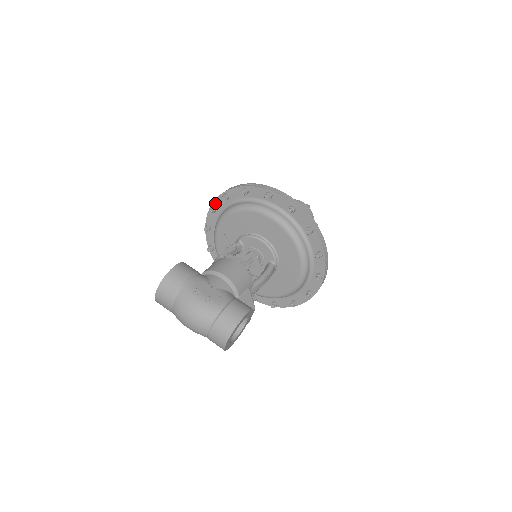
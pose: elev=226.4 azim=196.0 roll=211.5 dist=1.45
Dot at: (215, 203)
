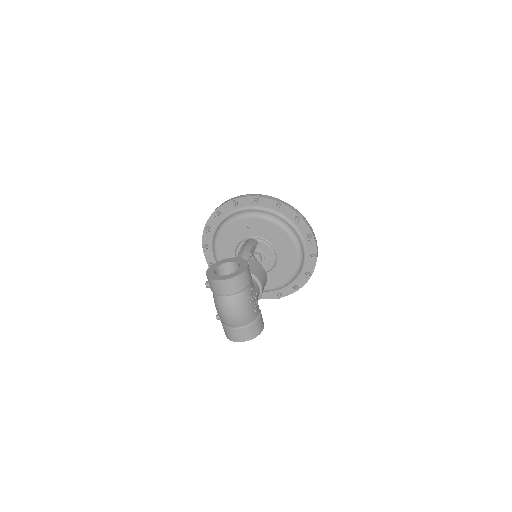
Dot at: (263, 199)
